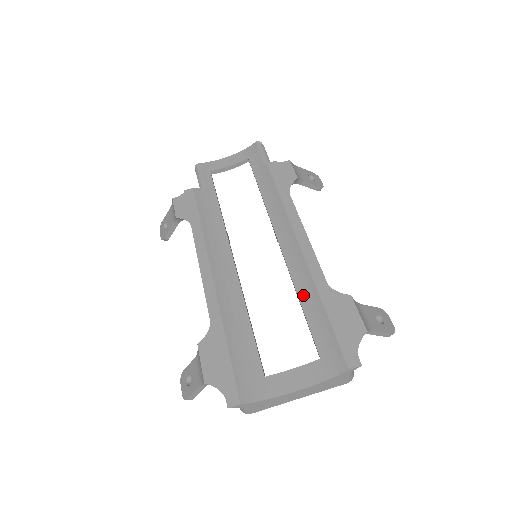
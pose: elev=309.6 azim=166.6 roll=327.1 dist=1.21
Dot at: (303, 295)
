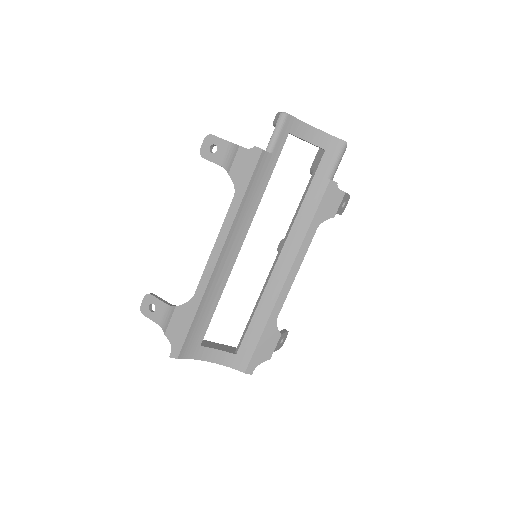
Dot at: (259, 312)
